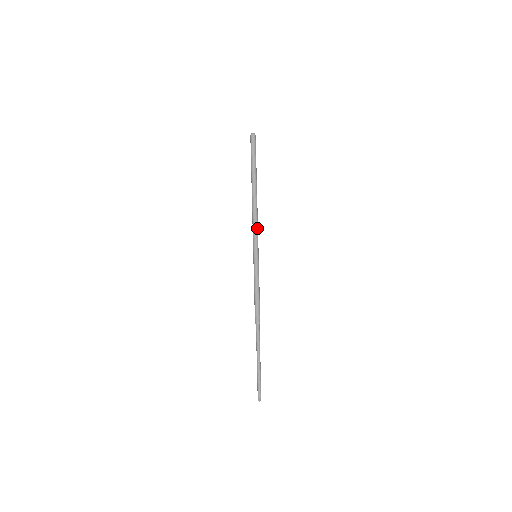
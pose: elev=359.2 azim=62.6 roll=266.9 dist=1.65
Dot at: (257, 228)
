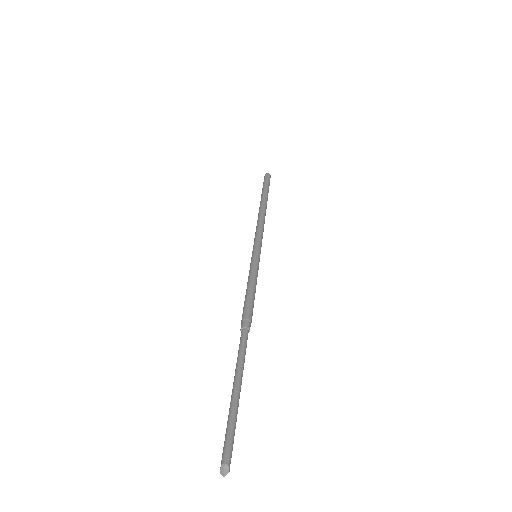
Dot at: (260, 230)
